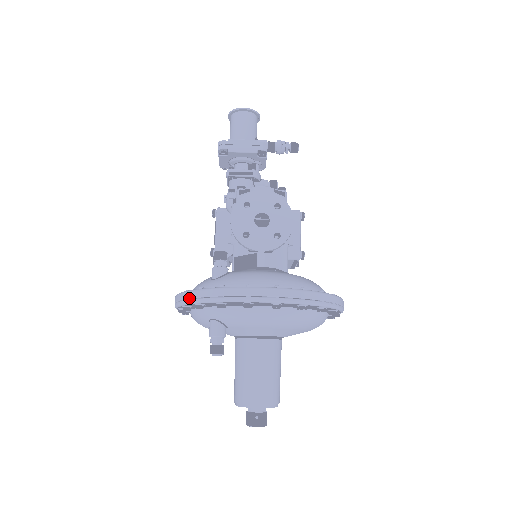
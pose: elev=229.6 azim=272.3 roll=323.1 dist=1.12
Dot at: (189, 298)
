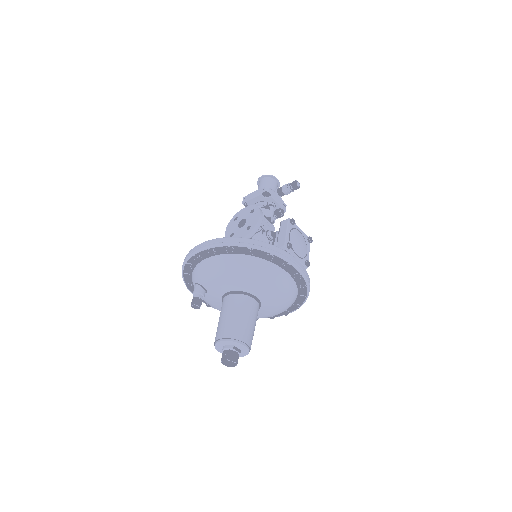
Dot at: occluded
